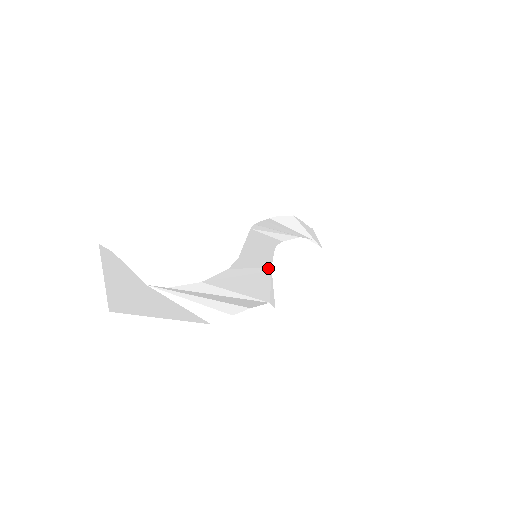
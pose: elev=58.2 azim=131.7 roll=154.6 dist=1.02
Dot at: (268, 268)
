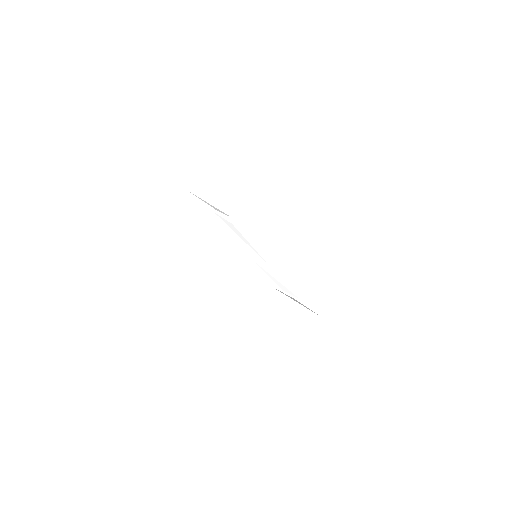
Dot at: (265, 261)
